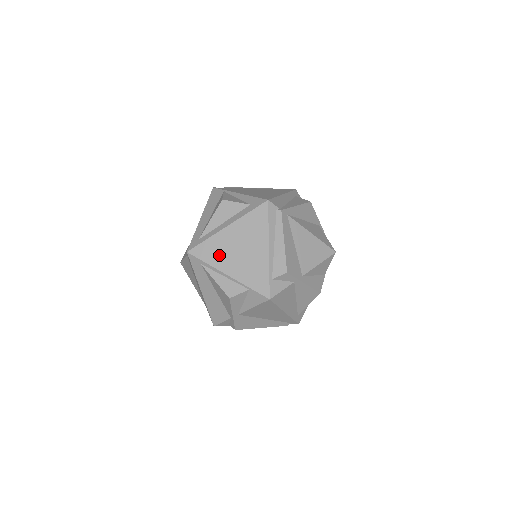
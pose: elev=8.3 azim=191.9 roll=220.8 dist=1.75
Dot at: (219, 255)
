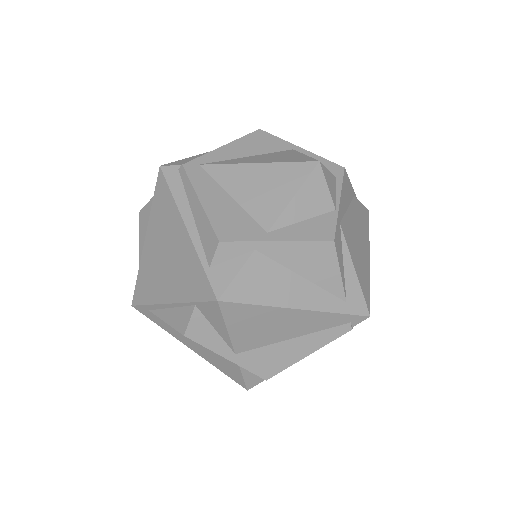
Dot at: (153, 283)
